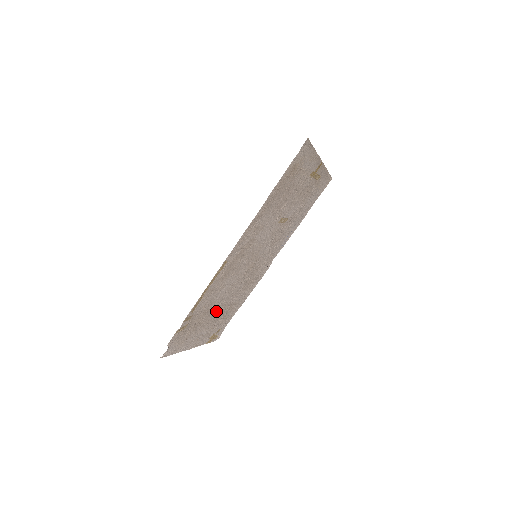
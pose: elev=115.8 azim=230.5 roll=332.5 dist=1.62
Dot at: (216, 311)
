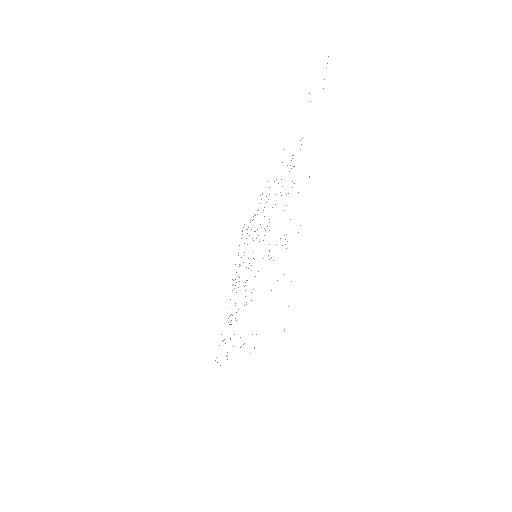
Dot at: occluded
